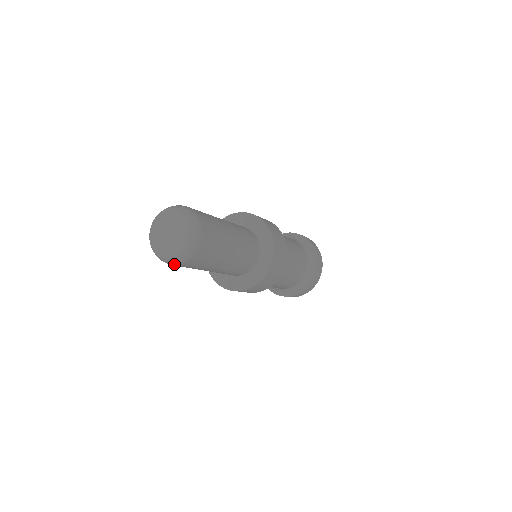
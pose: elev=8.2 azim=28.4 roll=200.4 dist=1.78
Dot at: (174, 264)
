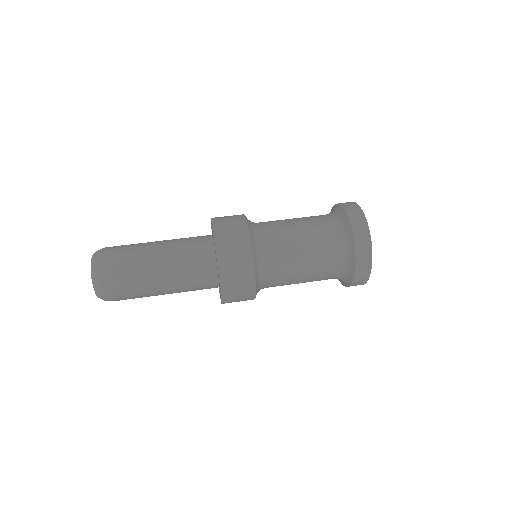
Dot at: occluded
